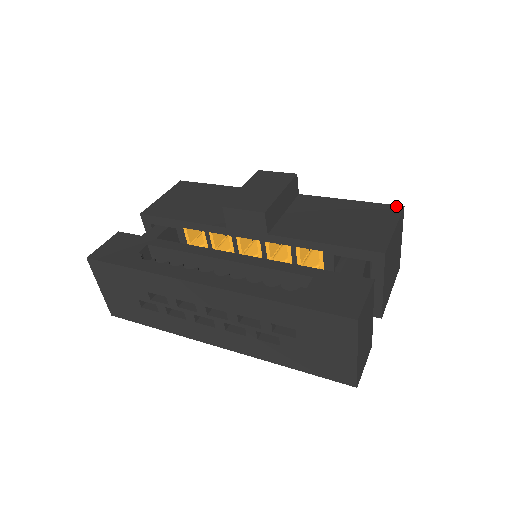
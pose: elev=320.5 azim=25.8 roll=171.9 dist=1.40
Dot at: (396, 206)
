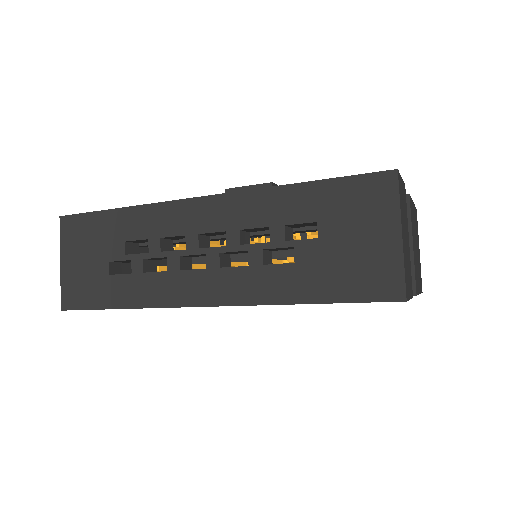
Dot at: occluded
